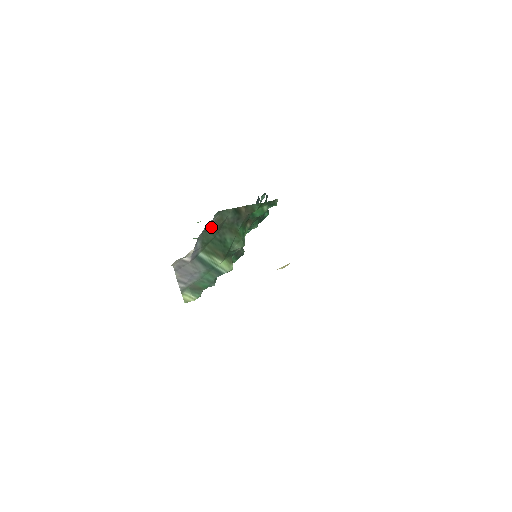
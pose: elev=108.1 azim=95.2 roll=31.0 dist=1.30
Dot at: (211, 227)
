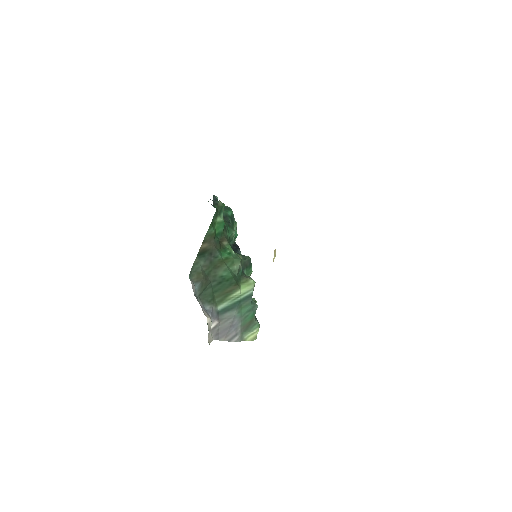
Dot at: (199, 288)
